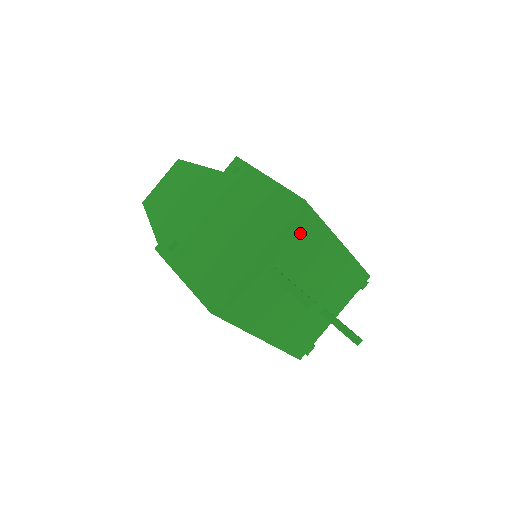
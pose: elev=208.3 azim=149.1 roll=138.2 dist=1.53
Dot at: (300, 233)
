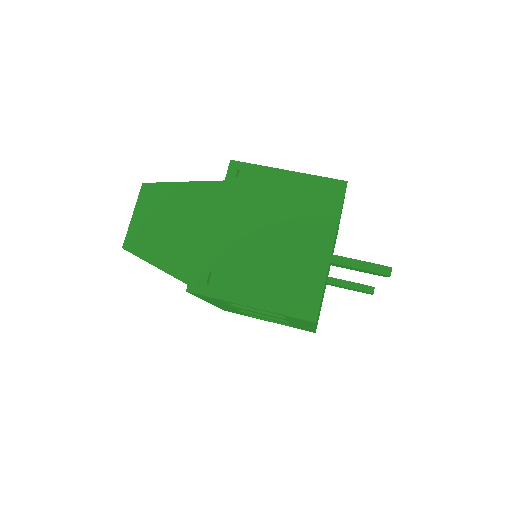
Dot at: occluded
